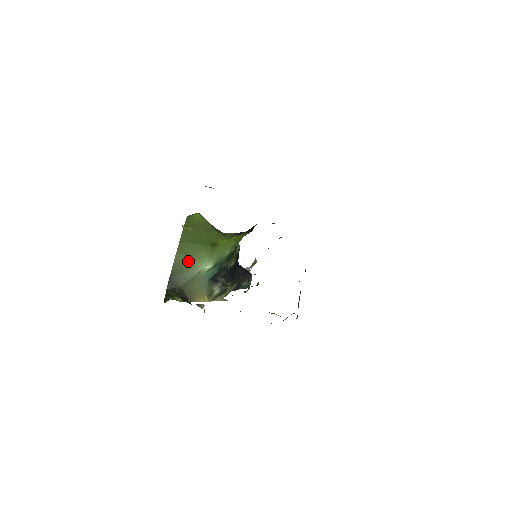
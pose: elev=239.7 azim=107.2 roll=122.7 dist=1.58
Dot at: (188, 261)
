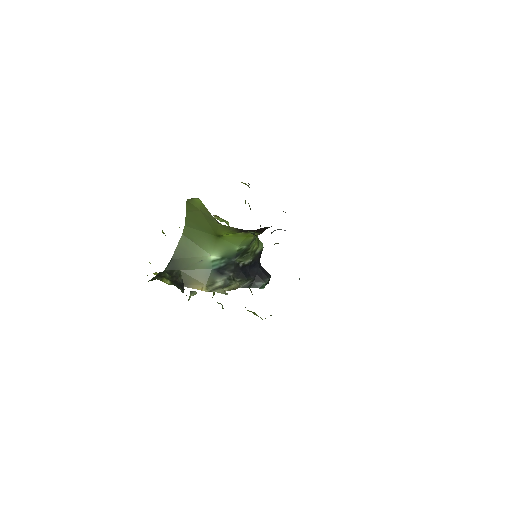
Dot at: (193, 247)
